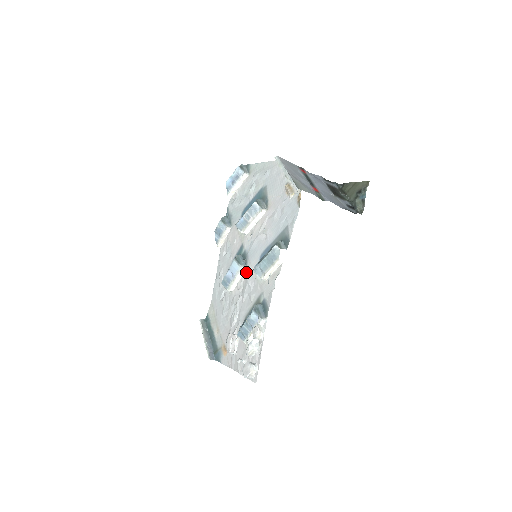
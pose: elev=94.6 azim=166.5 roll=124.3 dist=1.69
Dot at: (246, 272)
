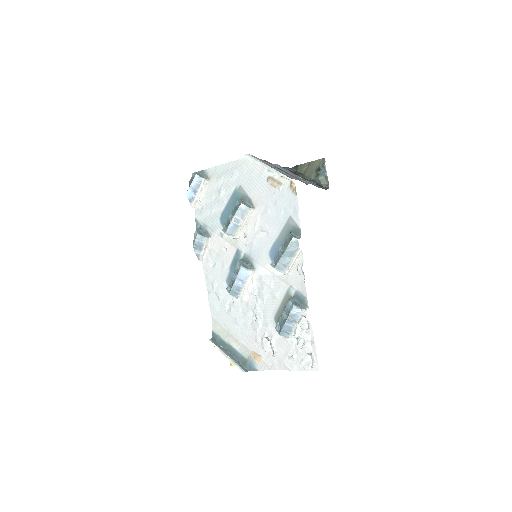
Dot at: (256, 274)
